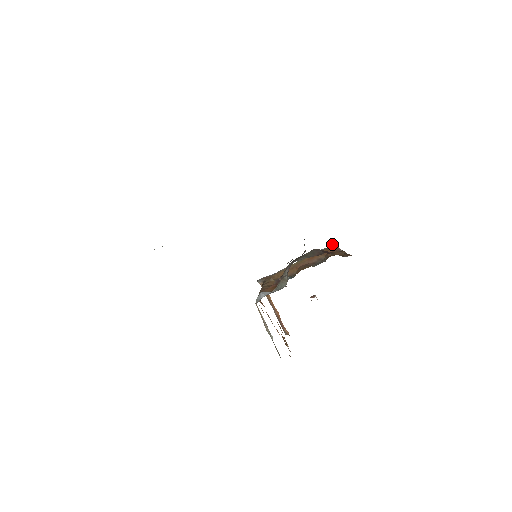
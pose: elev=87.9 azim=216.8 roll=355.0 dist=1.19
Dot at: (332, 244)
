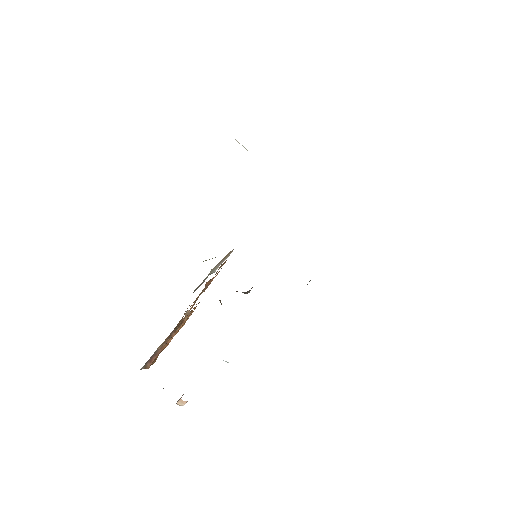
Dot at: occluded
